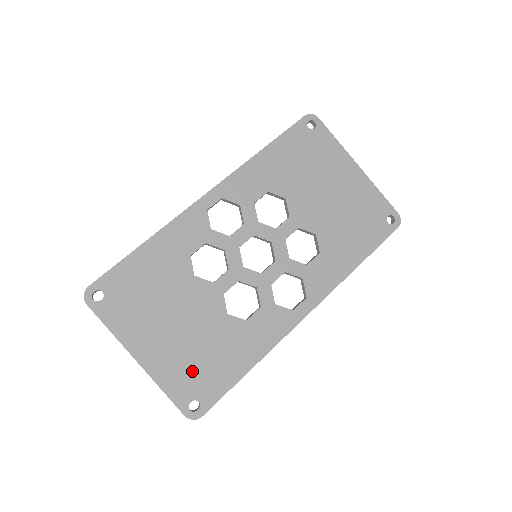
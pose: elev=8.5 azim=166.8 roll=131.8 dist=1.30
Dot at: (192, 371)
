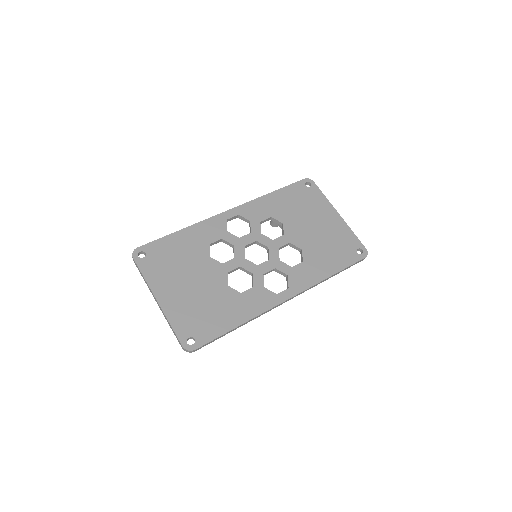
Dot at: (194, 317)
